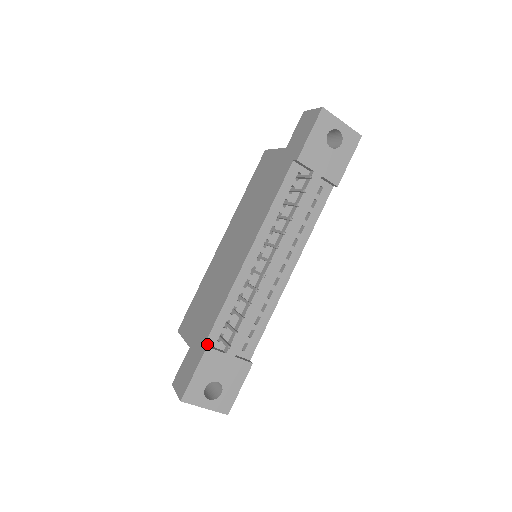
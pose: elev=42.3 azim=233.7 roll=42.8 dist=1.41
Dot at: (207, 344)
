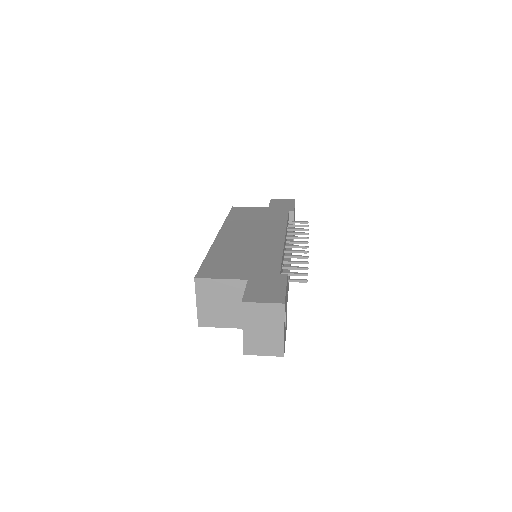
Dot at: occluded
